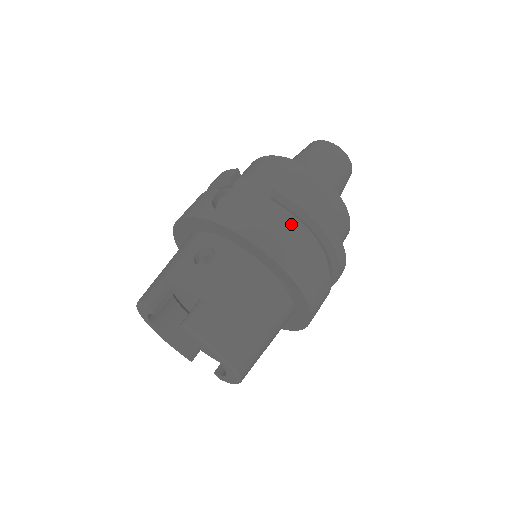
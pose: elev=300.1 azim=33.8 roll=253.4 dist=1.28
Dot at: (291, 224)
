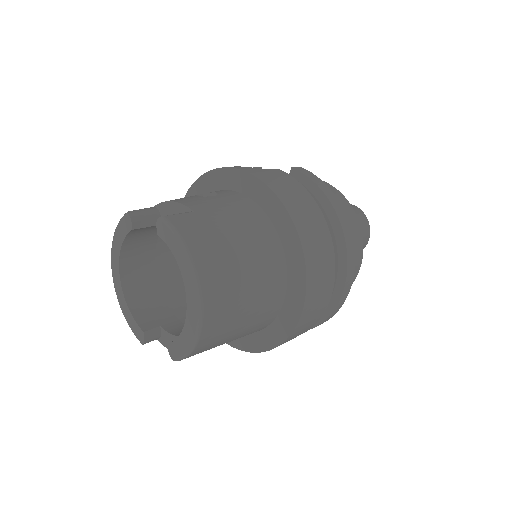
Dot at: (304, 188)
